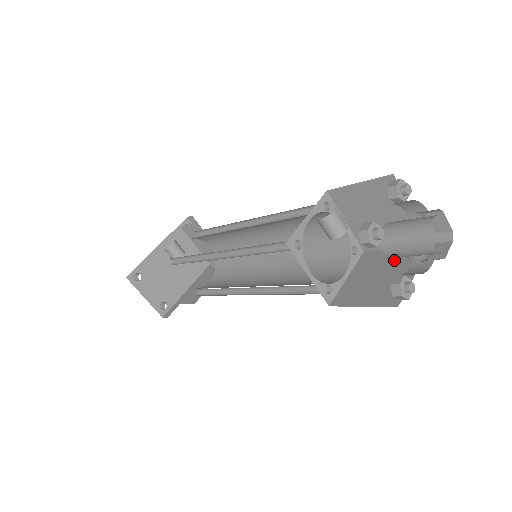
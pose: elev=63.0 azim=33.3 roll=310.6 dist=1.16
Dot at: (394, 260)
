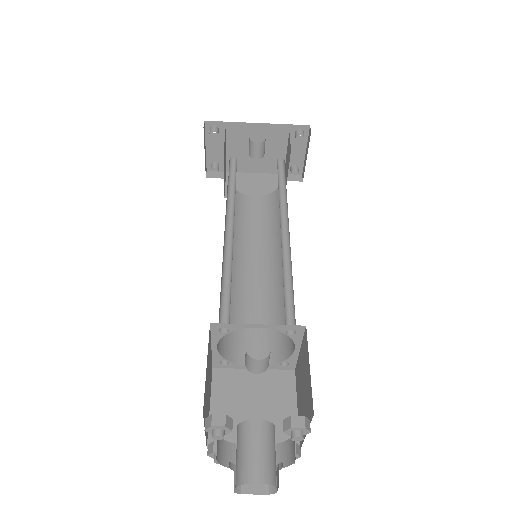
Dot at: (277, 415)
